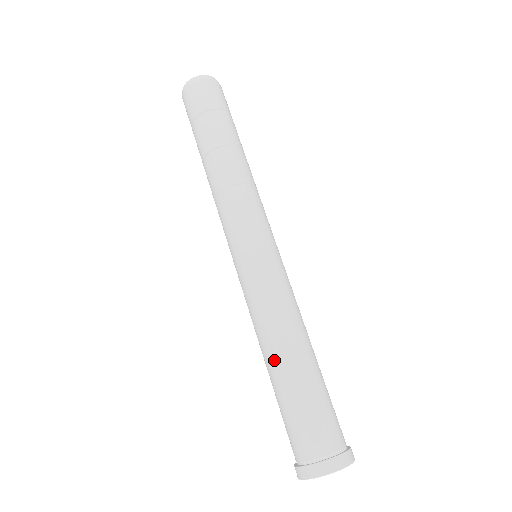
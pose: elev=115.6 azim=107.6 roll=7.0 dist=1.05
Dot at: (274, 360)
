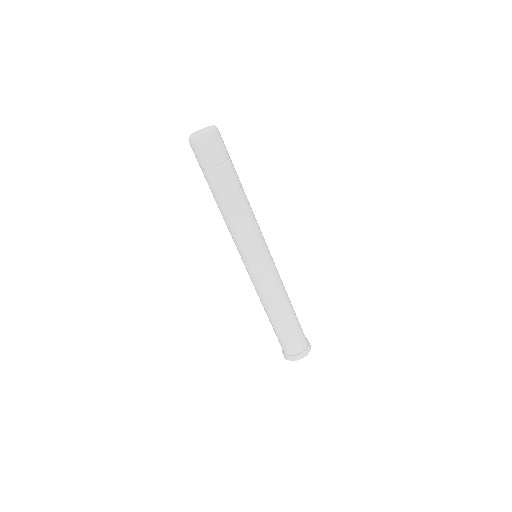
Dot at: (279, 314)
